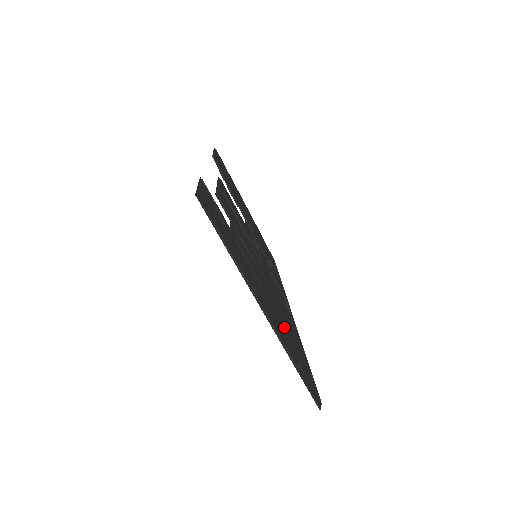
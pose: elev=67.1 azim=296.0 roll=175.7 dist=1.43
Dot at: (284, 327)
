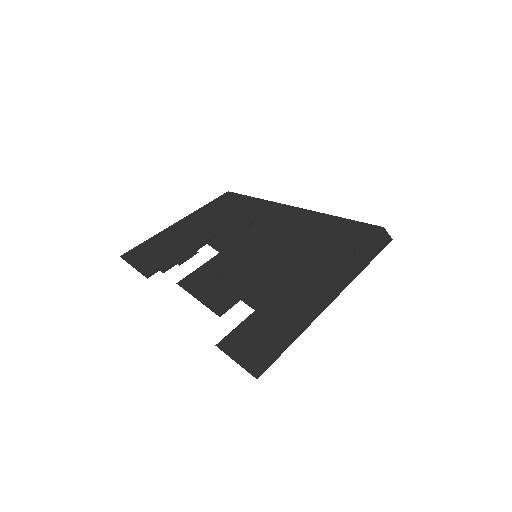
Dot at: (325, 251)
